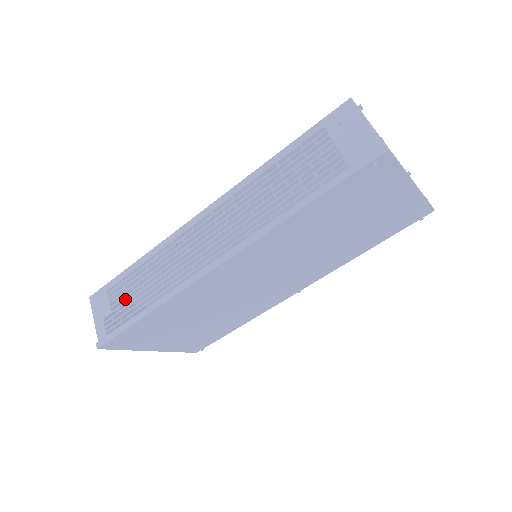
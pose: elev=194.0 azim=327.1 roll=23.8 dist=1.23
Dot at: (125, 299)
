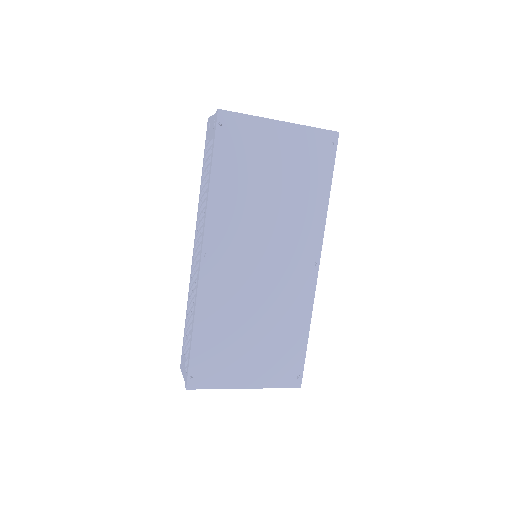
Dot at: occluded
